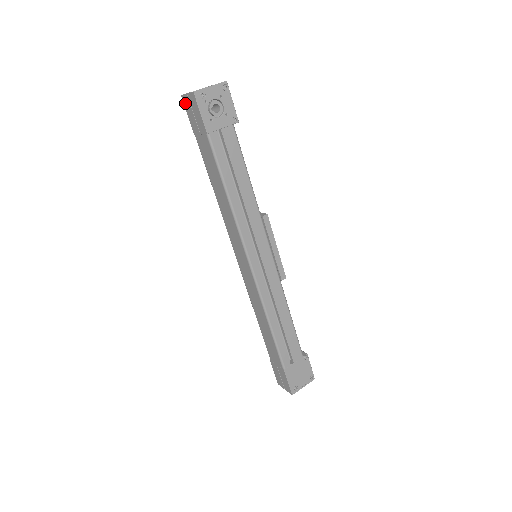
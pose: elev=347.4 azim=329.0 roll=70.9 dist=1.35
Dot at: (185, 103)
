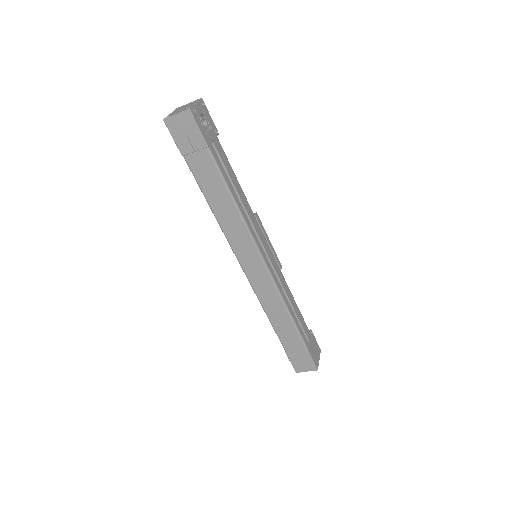
Dot at: (170, 126)
